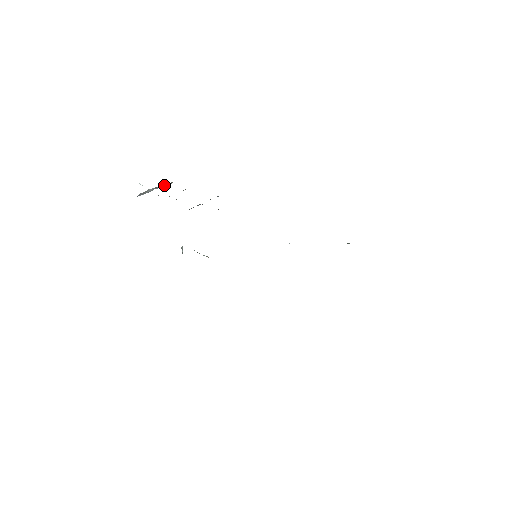
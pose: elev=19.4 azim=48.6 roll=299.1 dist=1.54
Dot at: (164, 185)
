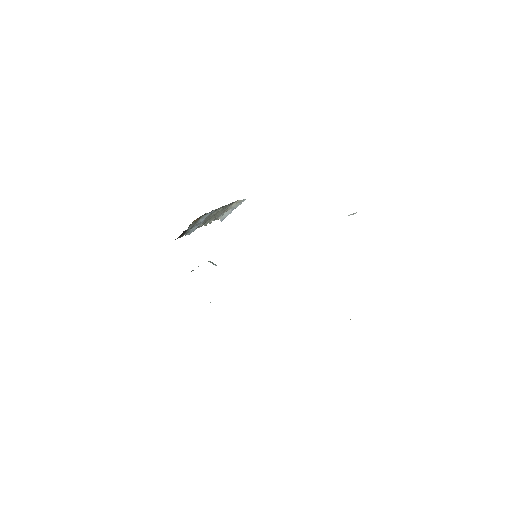
Dot at: (236, 205)
